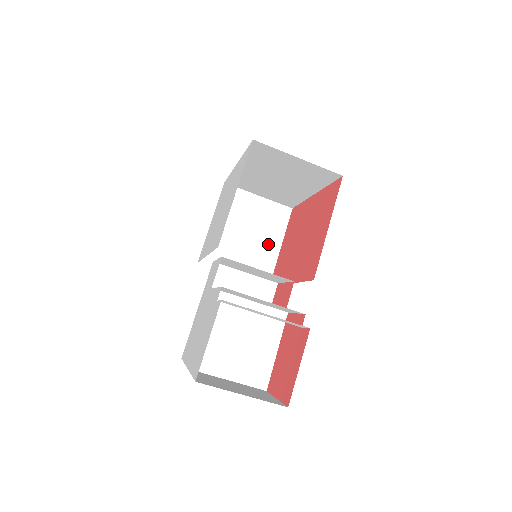
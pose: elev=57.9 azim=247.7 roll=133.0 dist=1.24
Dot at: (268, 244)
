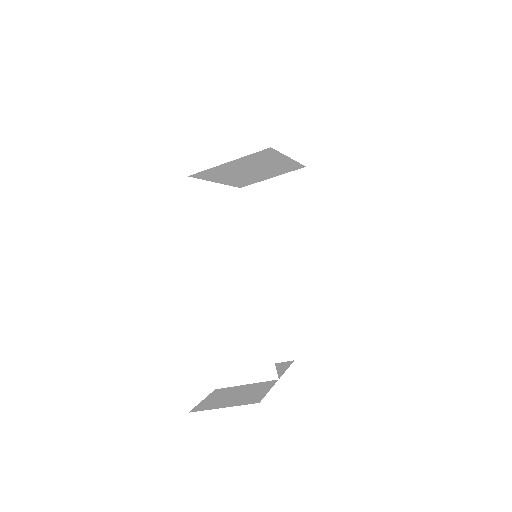
Dot at: (304, 212)
